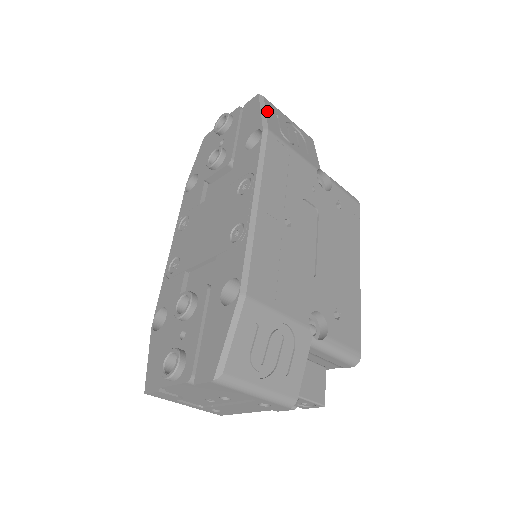
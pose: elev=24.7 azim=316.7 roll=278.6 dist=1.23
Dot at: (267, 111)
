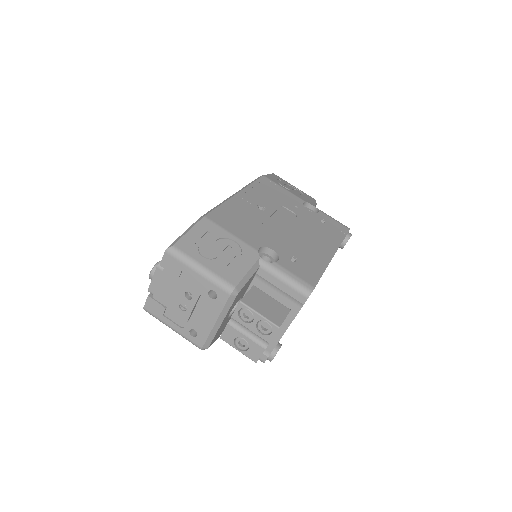
Dot at: (270, 175)
